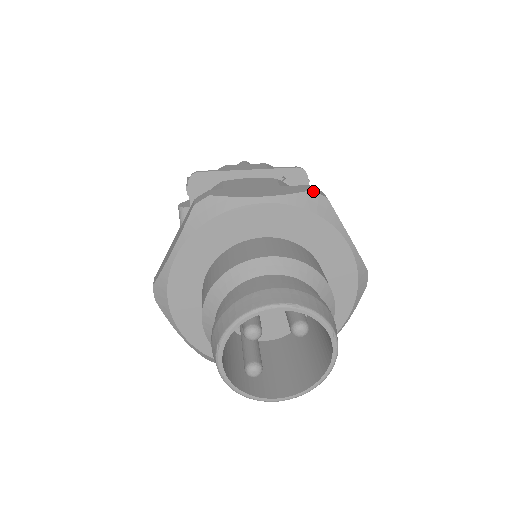
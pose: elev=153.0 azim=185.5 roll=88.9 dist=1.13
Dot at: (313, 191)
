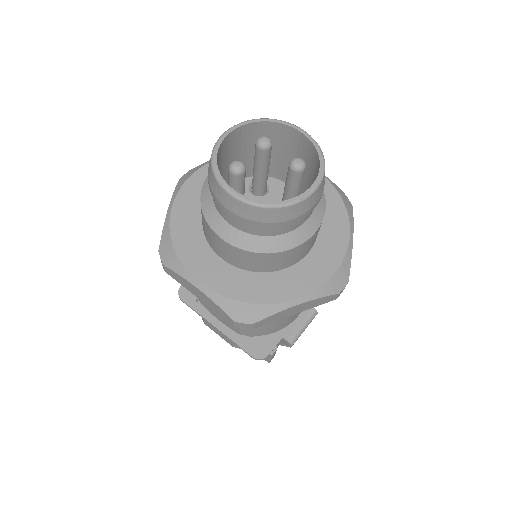
Dot at: occluded
